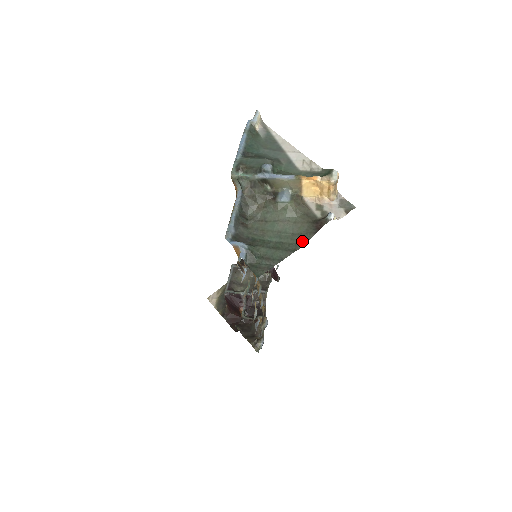
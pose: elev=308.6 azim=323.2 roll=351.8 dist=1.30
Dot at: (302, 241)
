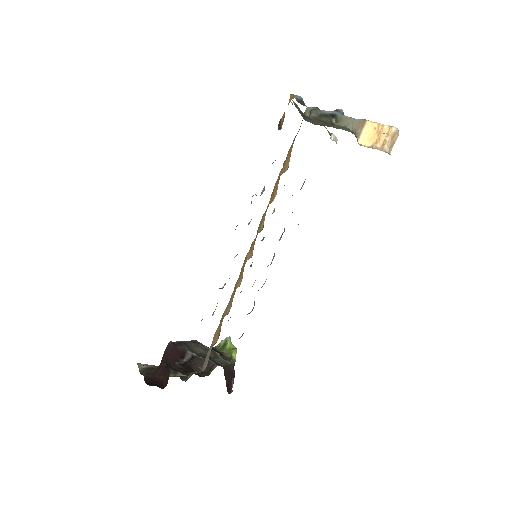
Dot at: occluded
